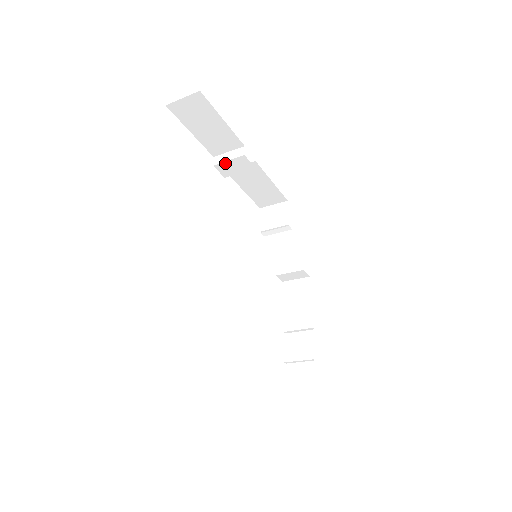
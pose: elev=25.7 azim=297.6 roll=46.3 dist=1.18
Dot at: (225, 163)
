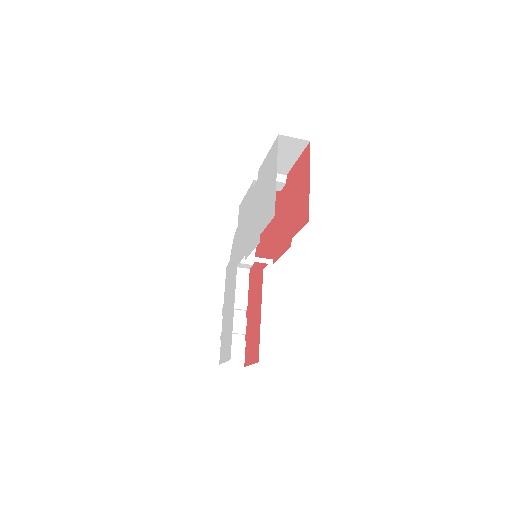
Dot at: occluded
